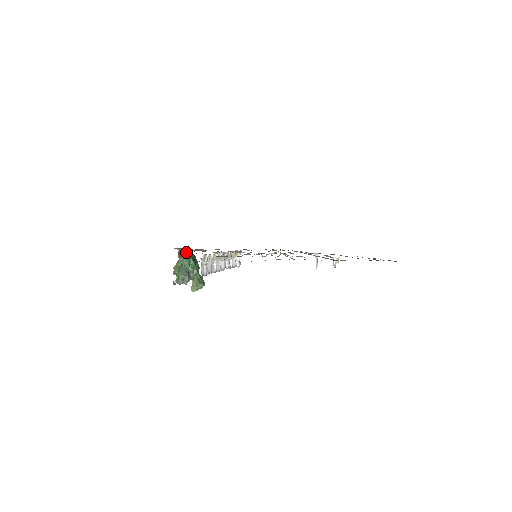
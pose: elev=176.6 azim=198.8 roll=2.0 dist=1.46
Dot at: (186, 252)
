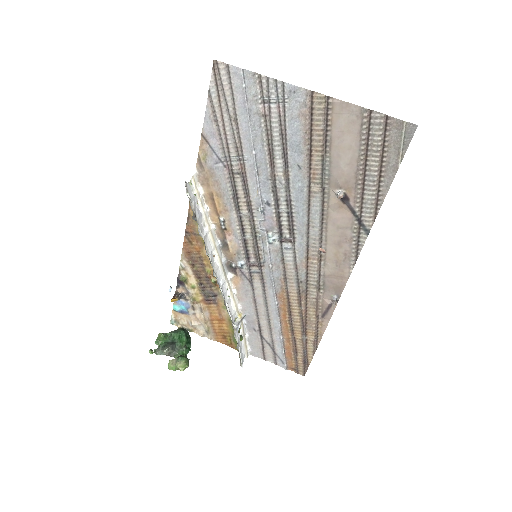
Dot at: (182, 278)
